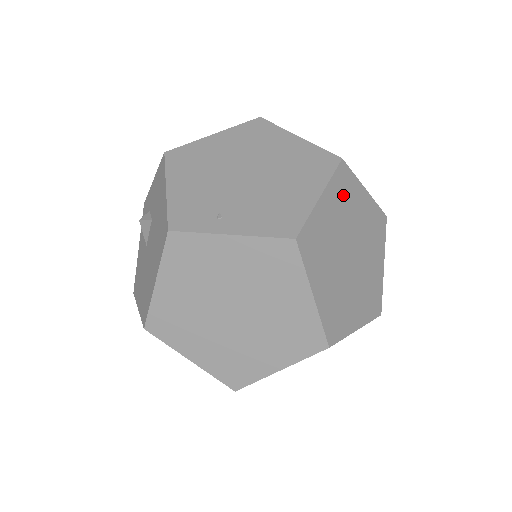
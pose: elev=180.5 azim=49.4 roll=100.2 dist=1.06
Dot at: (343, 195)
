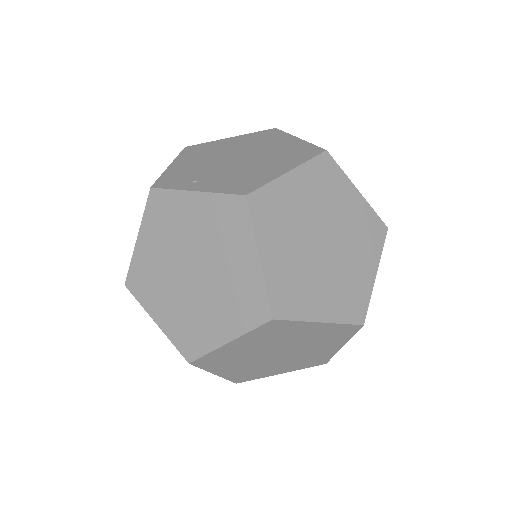
Dot at: (322, 183)
